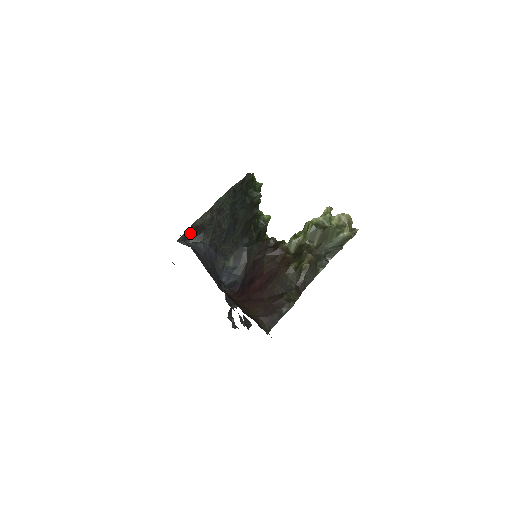
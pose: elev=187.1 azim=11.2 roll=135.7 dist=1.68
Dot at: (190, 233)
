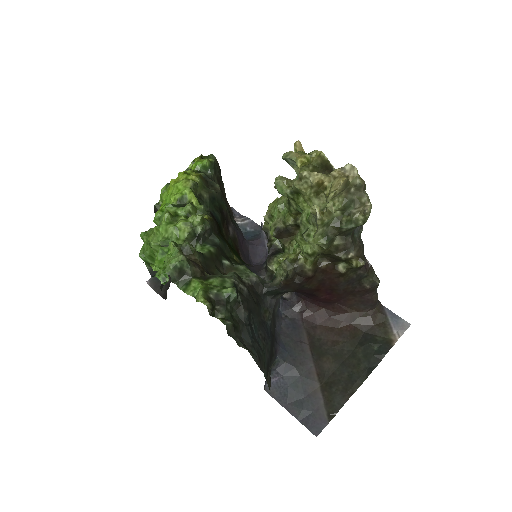
Dot at: occluded
